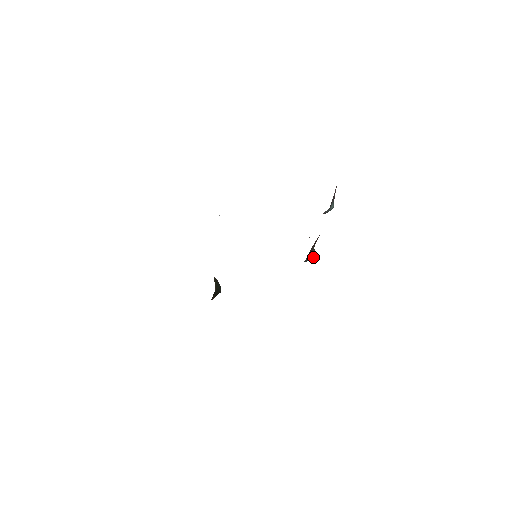
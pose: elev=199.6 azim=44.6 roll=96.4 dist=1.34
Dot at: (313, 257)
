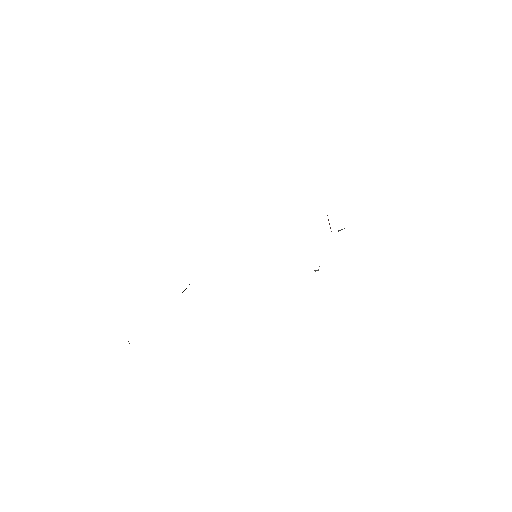
Dot at: occluded
